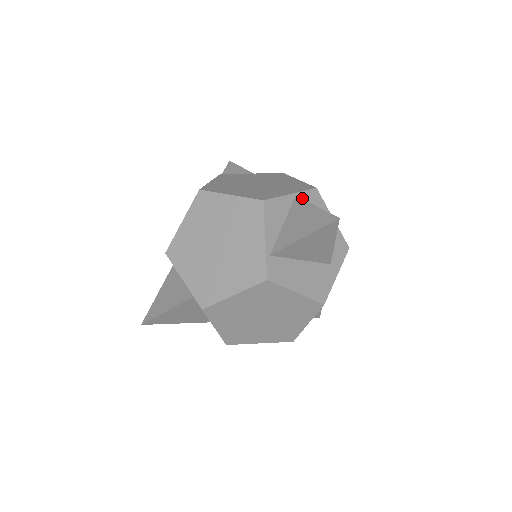
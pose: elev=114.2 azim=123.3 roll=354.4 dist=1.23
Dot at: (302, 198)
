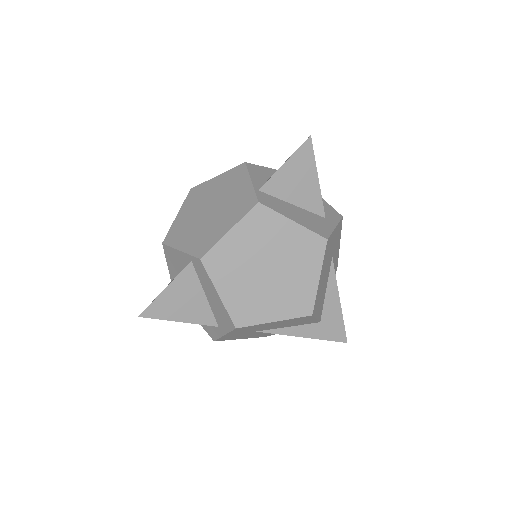
Dot at: occluded
